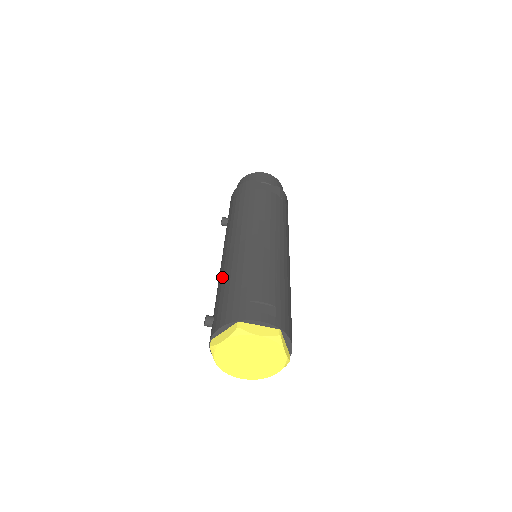
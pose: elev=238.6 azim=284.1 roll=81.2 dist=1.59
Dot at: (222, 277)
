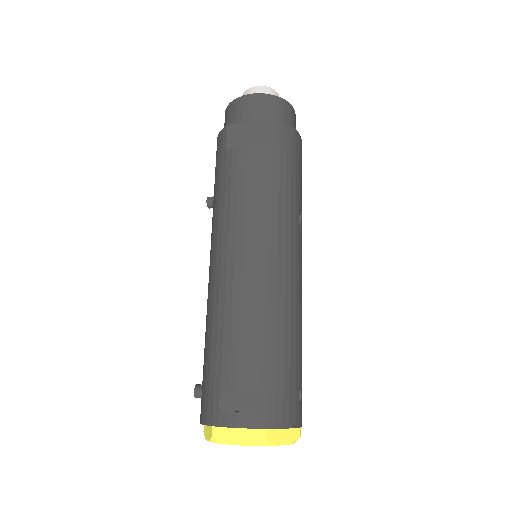
Dot at: occluded
